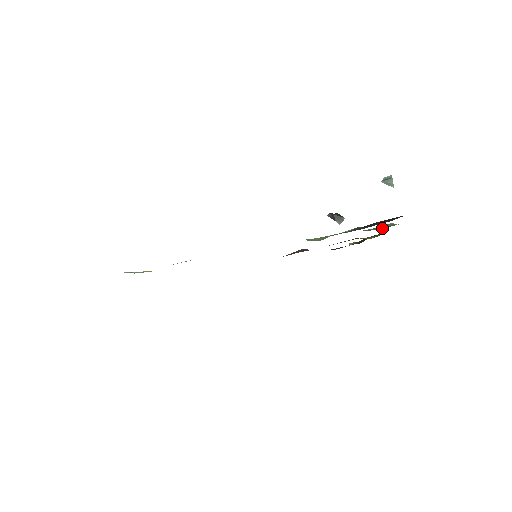
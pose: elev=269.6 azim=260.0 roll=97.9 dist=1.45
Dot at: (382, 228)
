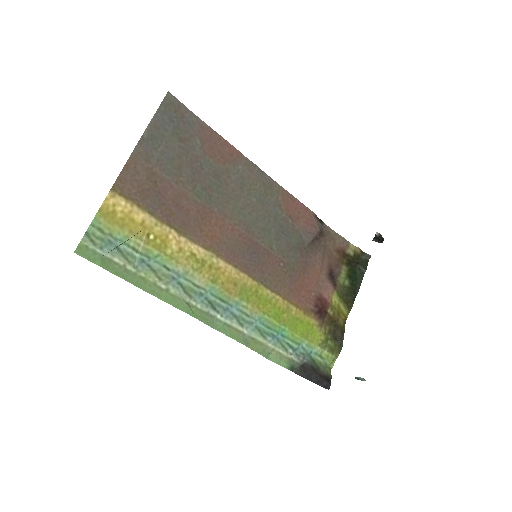
Dot at: (321, 363)
